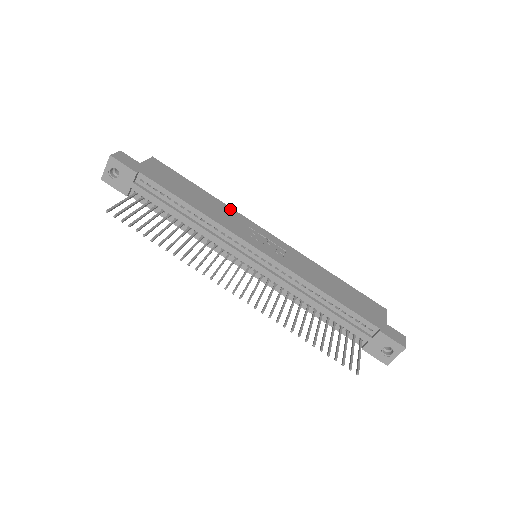
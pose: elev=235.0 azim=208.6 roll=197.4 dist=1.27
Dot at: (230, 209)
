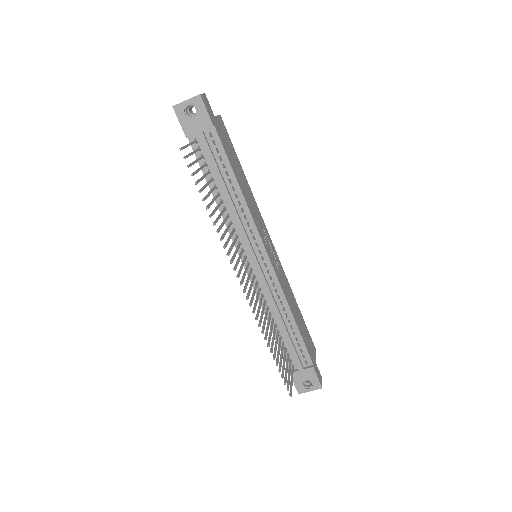
Dot at: (256, 203)
